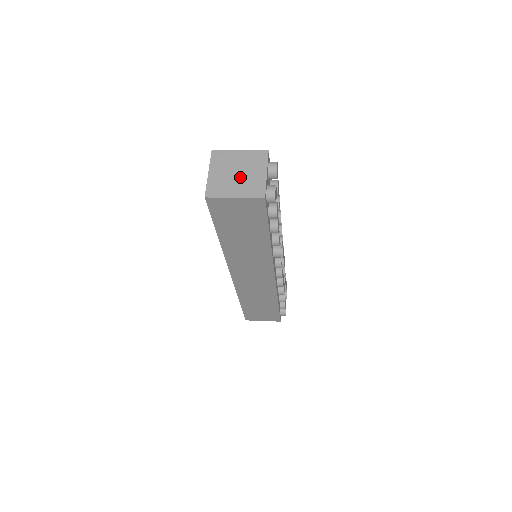
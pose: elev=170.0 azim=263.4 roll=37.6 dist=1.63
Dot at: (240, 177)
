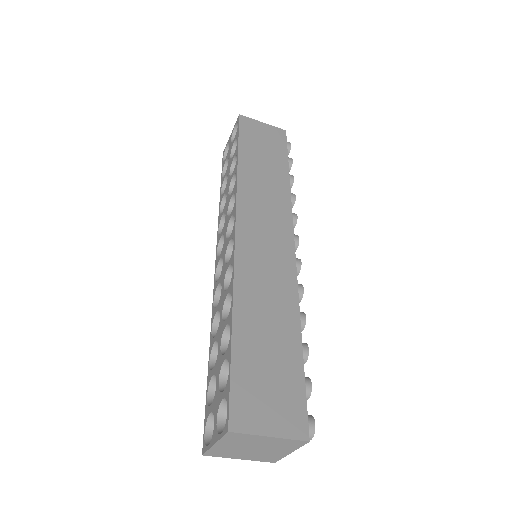
Dot at: occluded
